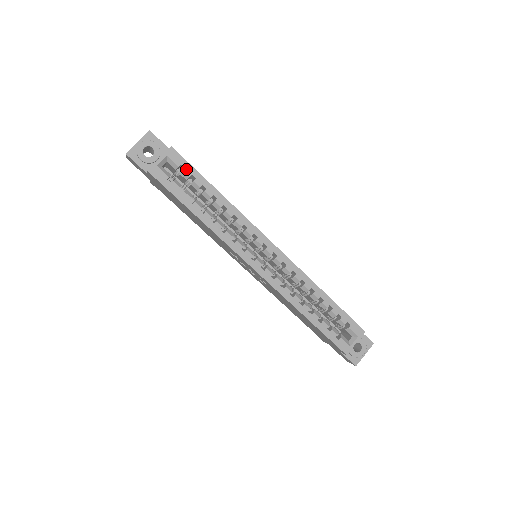
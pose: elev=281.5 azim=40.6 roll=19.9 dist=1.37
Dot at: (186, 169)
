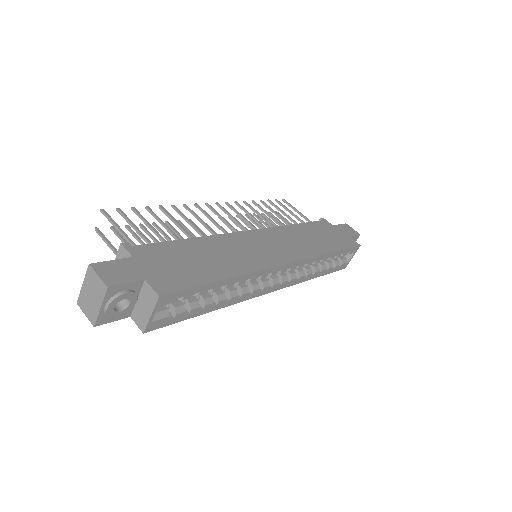
Dot at: (185, 296)
